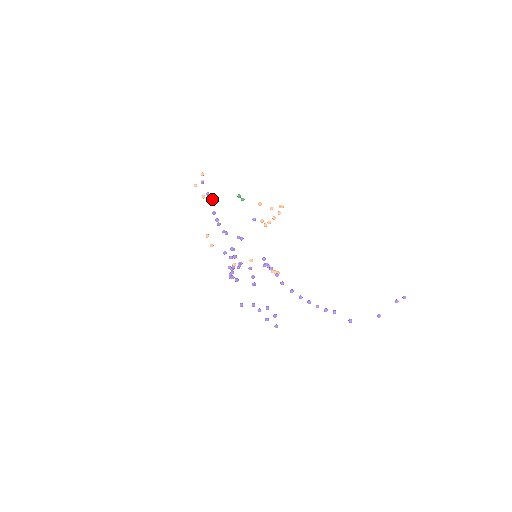
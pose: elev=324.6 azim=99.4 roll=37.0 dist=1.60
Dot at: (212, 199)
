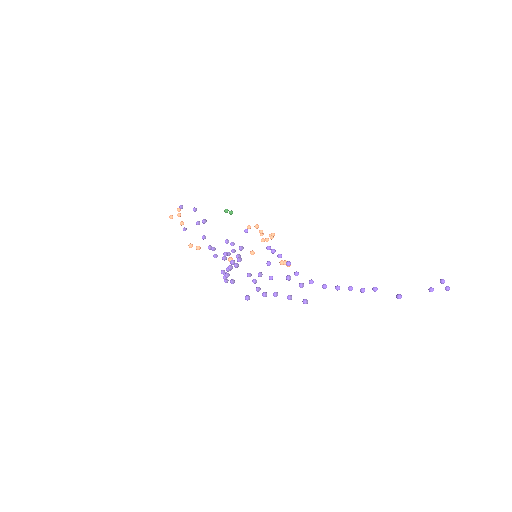
Dot at: (196, 208)
